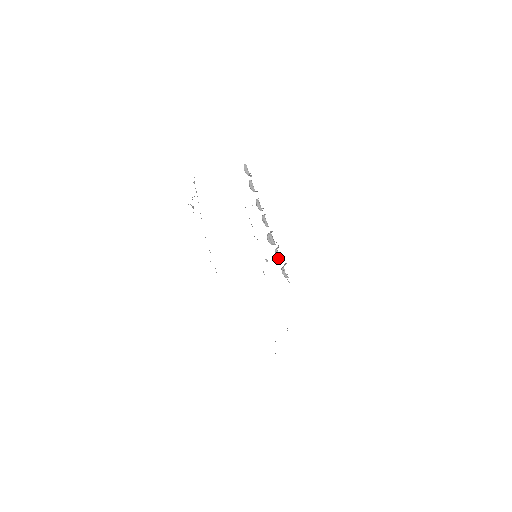
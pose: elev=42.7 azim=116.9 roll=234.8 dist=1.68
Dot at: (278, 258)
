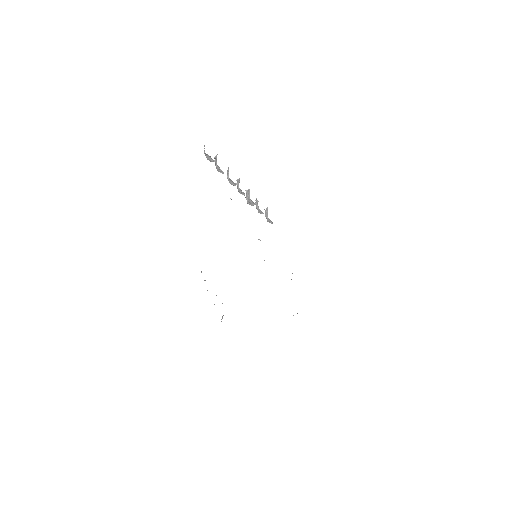
Dot at: (261, 213)
